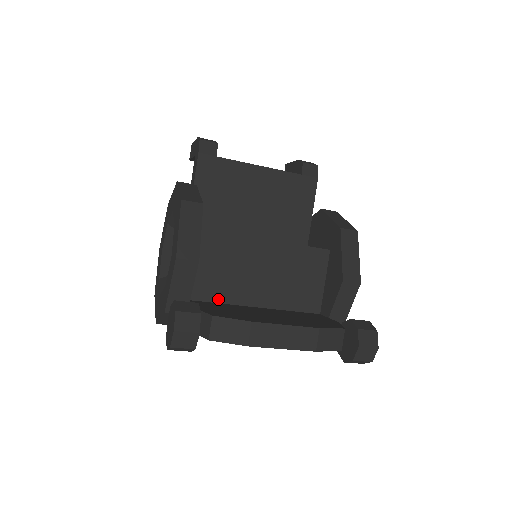
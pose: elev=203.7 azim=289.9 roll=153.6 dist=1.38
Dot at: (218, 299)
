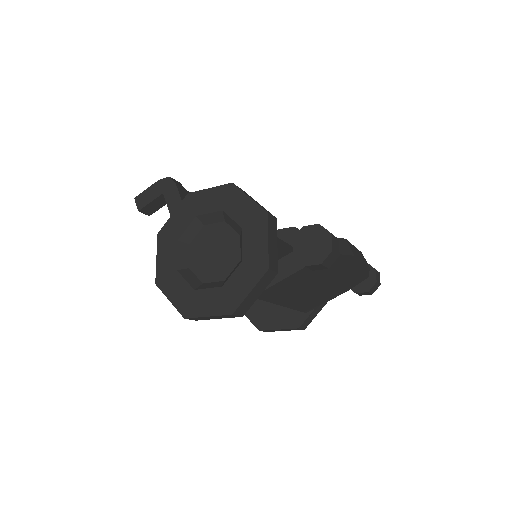
Dot at: occluded
